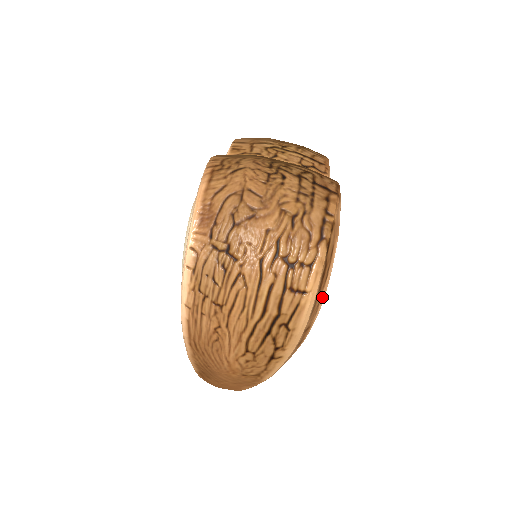
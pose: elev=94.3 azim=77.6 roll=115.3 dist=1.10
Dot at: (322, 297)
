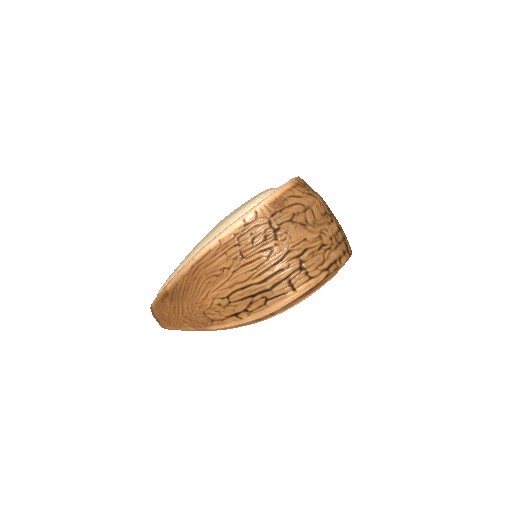
Dot at: (297, 303)
